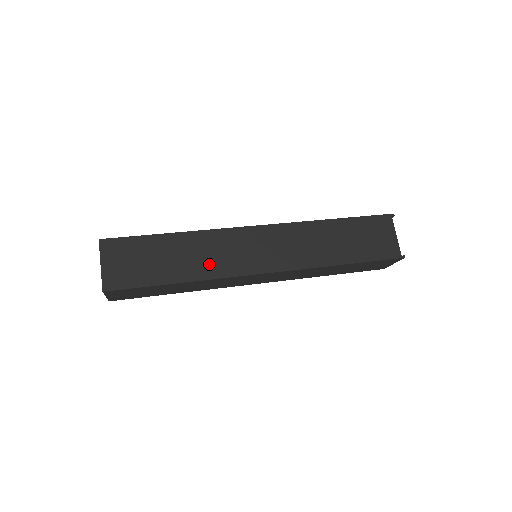
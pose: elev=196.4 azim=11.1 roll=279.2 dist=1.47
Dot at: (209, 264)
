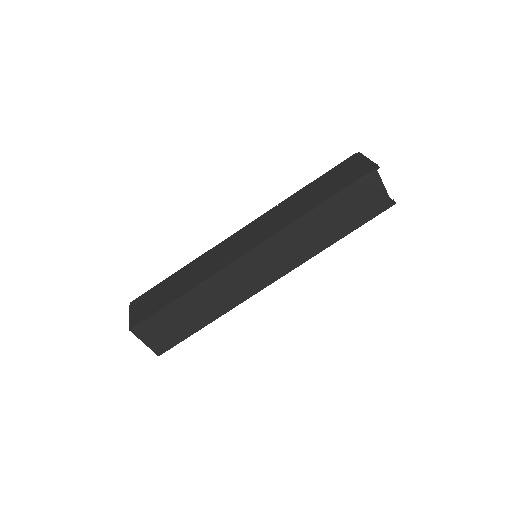
Dot at: (225, 300)
